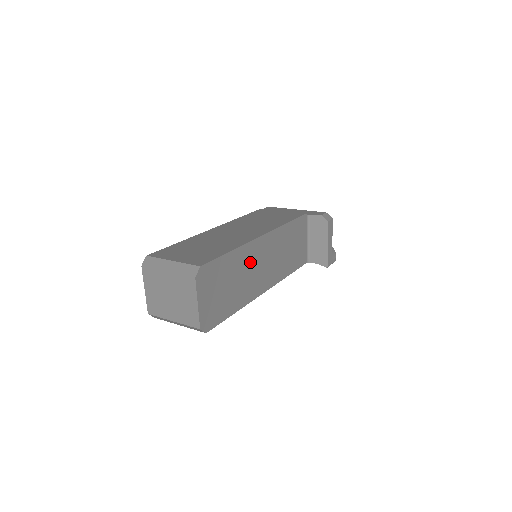
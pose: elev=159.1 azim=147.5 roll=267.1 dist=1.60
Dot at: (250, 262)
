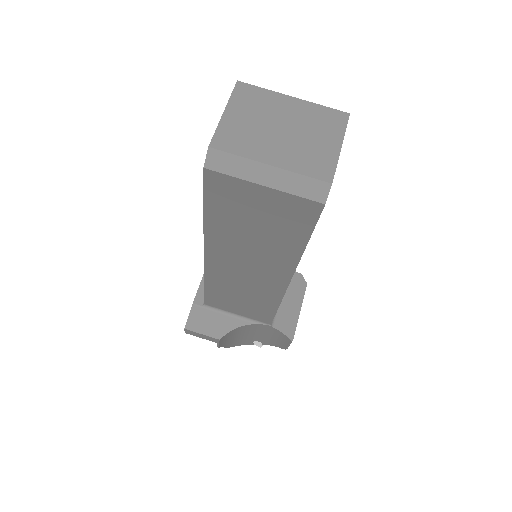
Dot at: occluded
